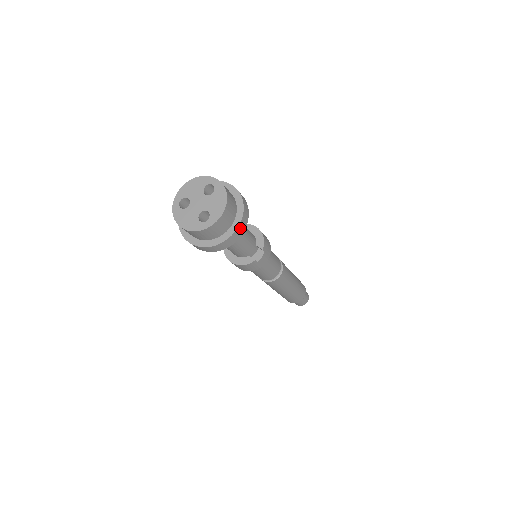
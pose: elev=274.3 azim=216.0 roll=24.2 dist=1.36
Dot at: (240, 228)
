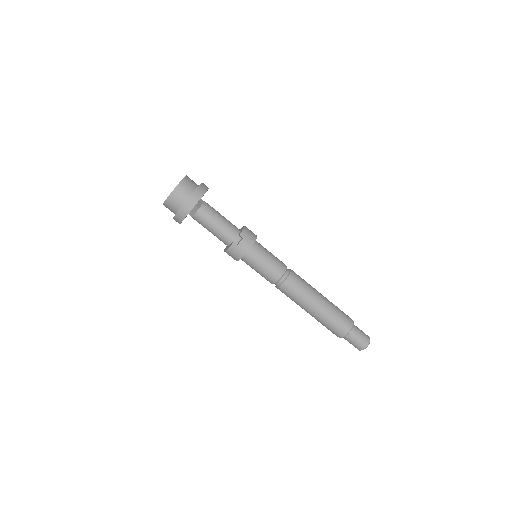
Dot at: (193, 199)
